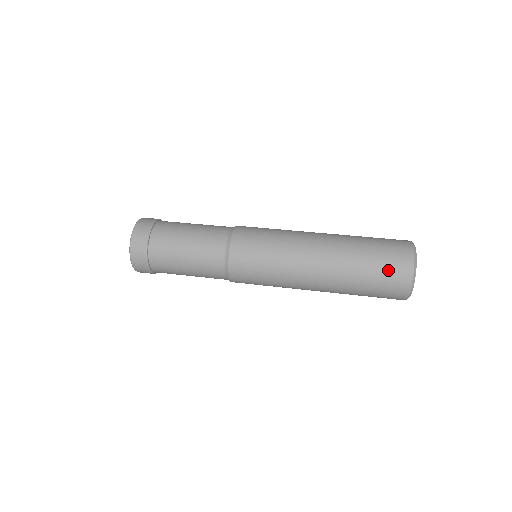
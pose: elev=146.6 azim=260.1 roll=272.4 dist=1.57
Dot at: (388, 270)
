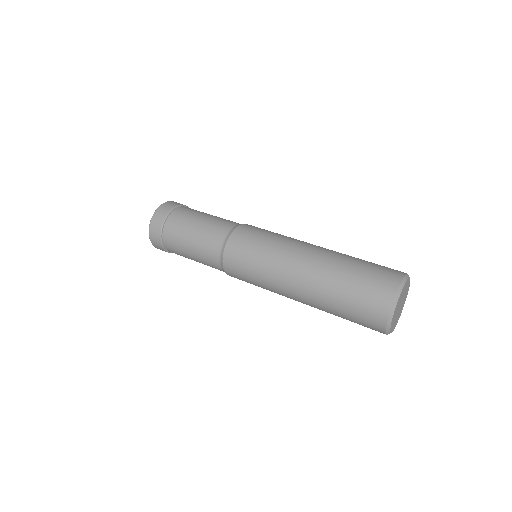
Dot at: (376, 275)
